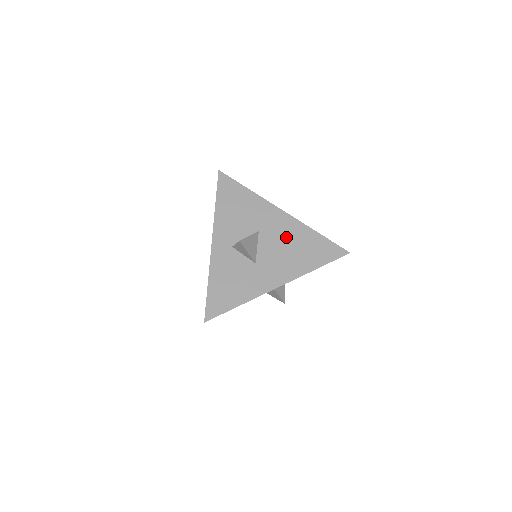
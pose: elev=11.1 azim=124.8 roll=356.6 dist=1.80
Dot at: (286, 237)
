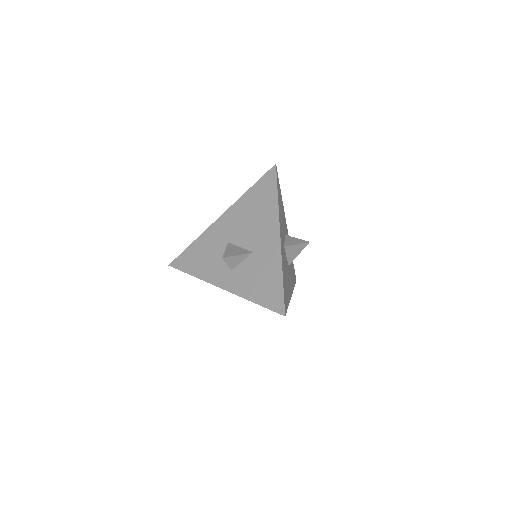
Dot at: (242, 219)
